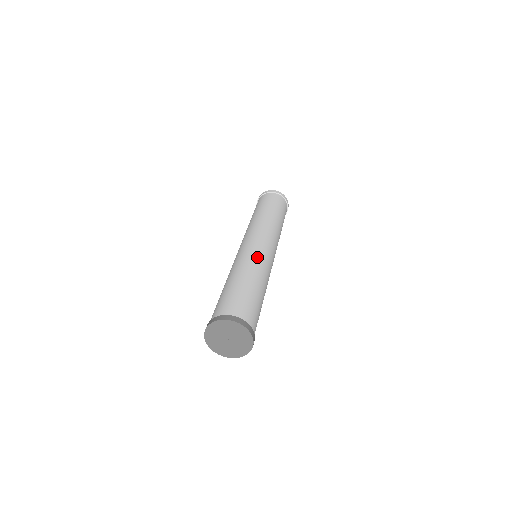
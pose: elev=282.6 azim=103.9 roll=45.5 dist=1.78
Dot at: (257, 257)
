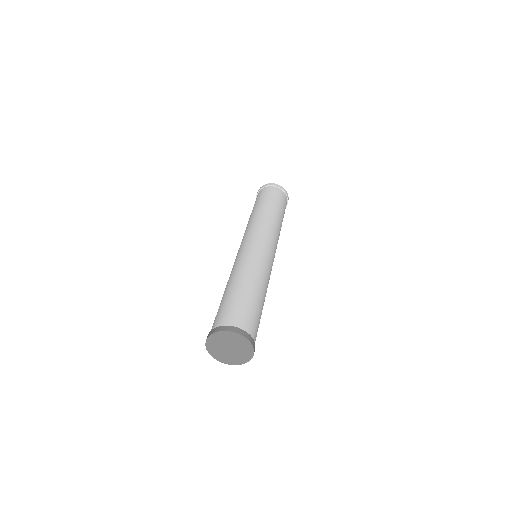
Dot at: (256, 260)
